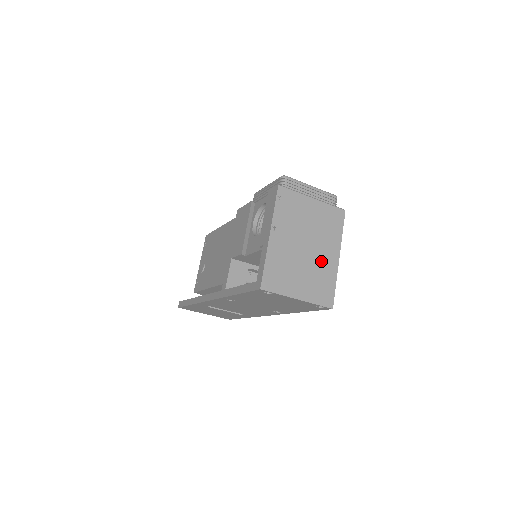
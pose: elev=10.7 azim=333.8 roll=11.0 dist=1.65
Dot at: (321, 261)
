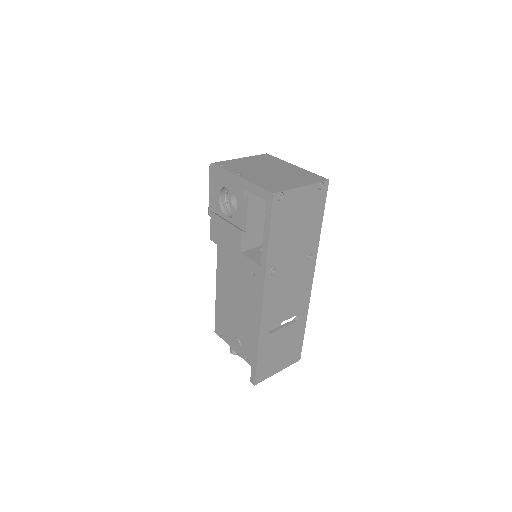
Dot at: (288, 171)
